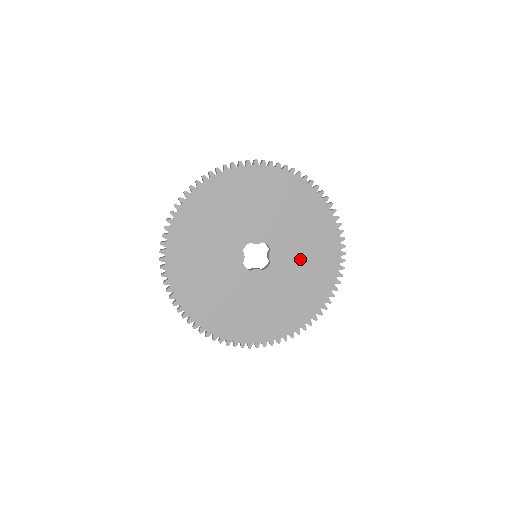
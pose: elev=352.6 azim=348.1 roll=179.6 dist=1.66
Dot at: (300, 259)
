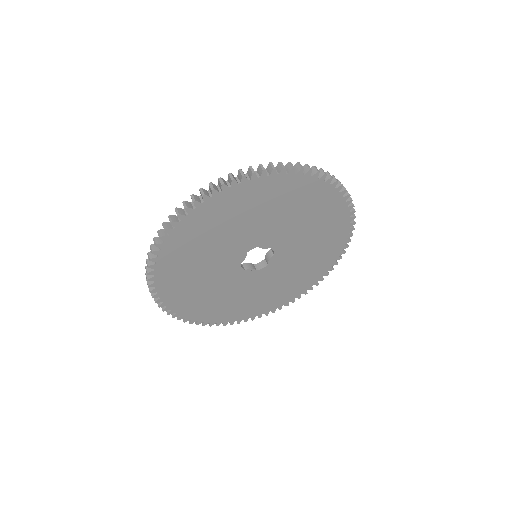
Dot at: (296, 265)
